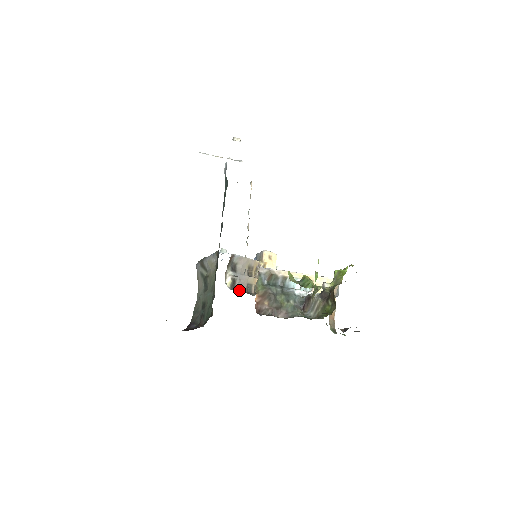
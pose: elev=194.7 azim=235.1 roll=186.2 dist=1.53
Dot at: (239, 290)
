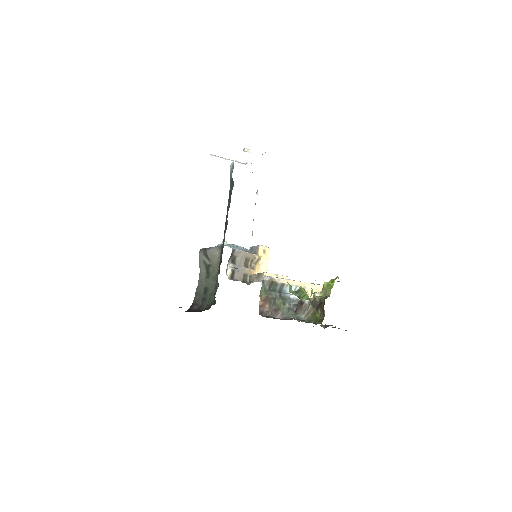
Dot at: (237, 280)
